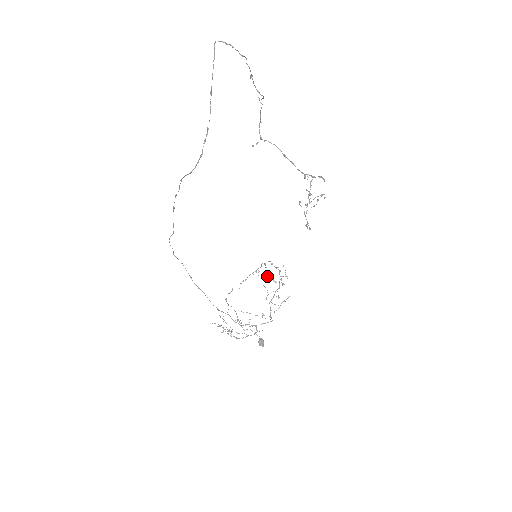
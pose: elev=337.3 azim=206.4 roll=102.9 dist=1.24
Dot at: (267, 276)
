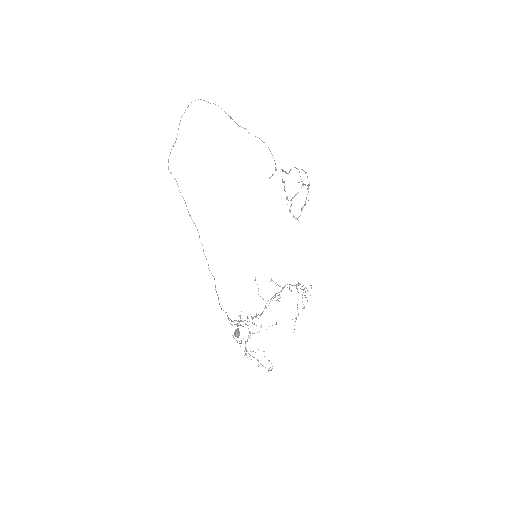
Dot at: (275, 283)
